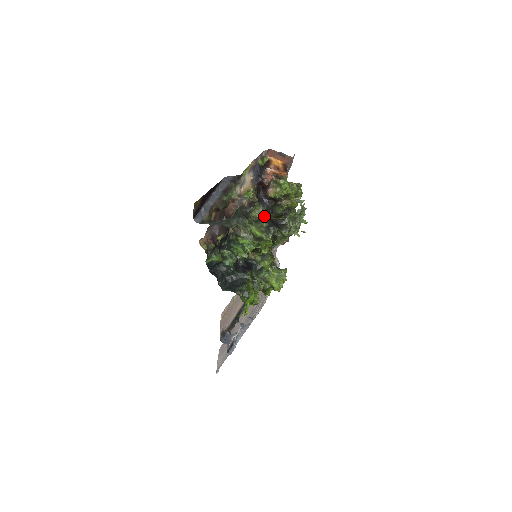
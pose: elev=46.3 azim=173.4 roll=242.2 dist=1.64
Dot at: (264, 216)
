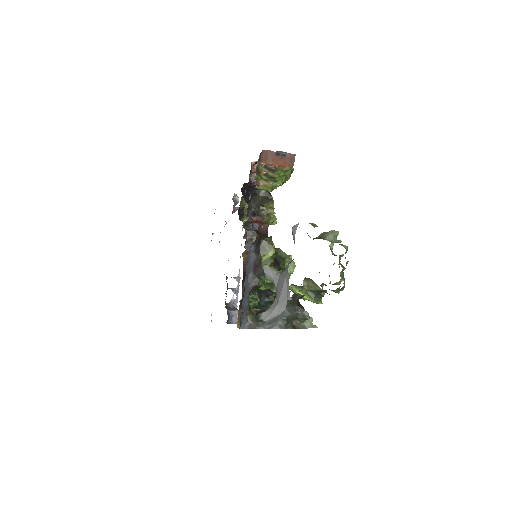
Dot at: (316, 290)
